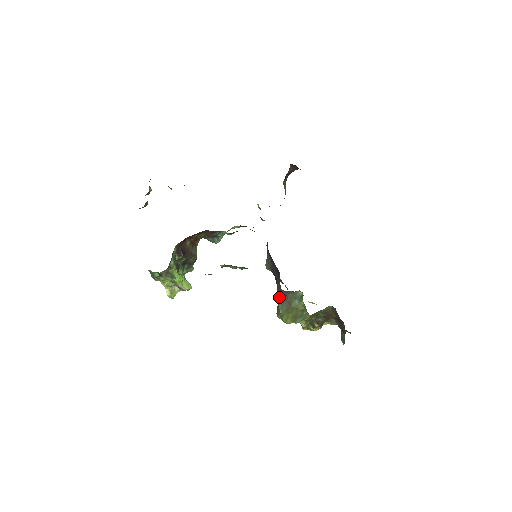
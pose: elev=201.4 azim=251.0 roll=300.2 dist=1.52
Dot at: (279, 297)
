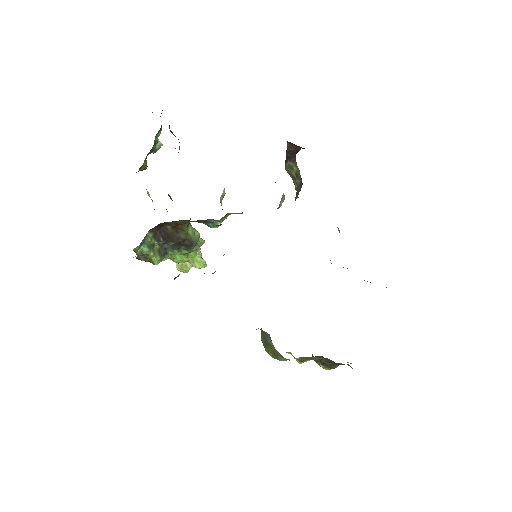
Dot at: occluded
